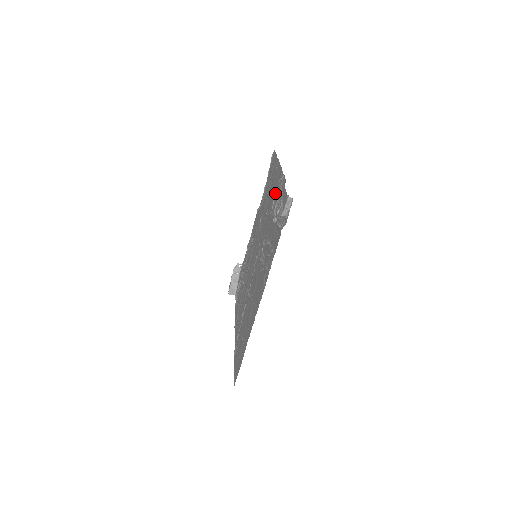
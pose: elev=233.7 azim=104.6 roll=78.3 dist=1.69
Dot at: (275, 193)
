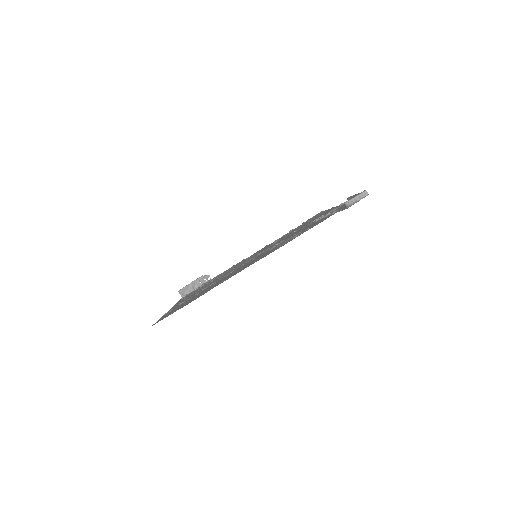
Dot at: occluded
